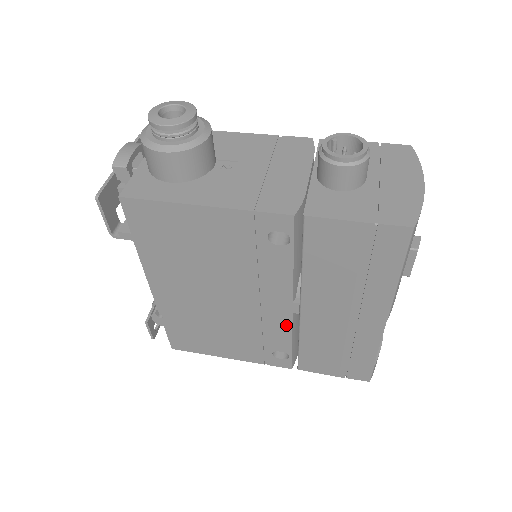
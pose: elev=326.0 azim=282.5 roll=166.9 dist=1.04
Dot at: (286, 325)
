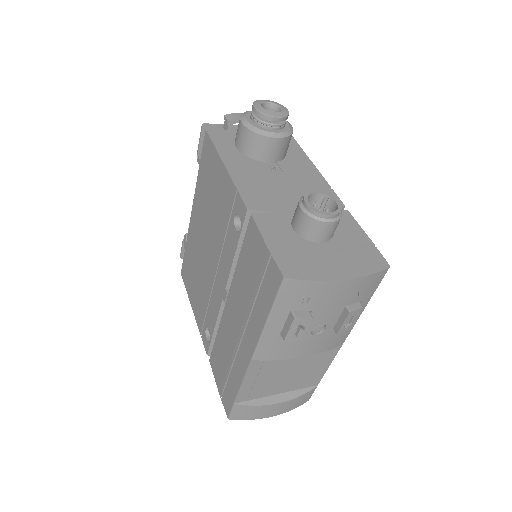
Dot at: (218, 307)
